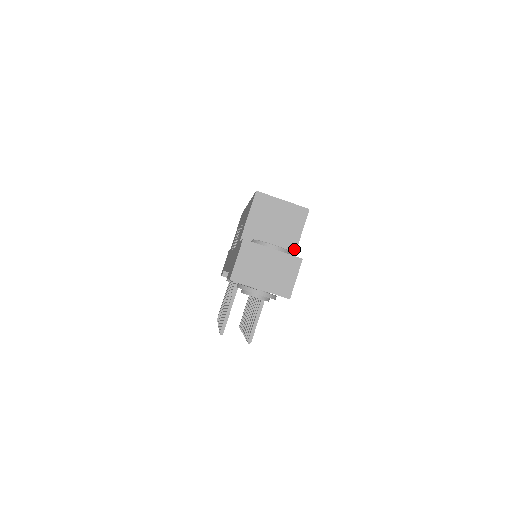
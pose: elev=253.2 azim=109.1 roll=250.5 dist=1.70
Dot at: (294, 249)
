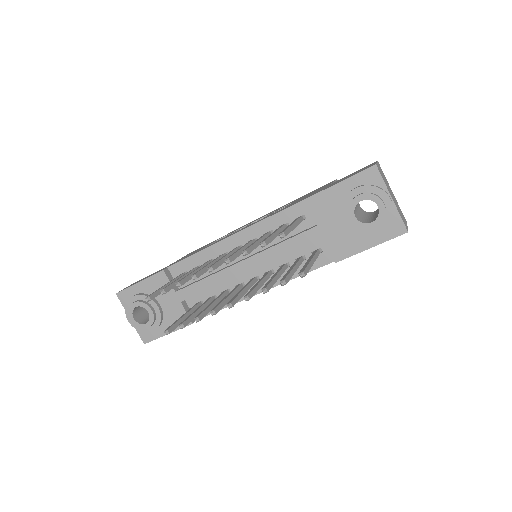
Dot at: occluded
